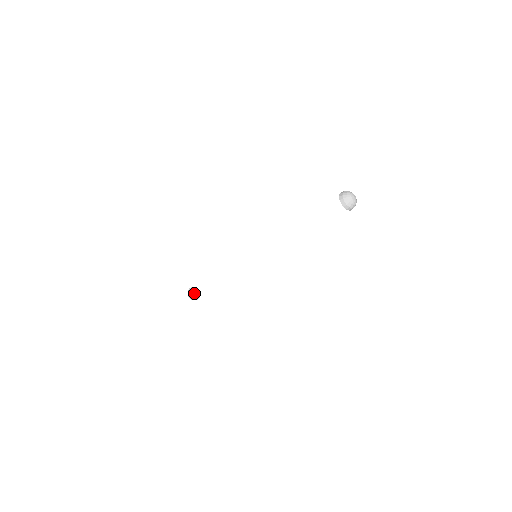
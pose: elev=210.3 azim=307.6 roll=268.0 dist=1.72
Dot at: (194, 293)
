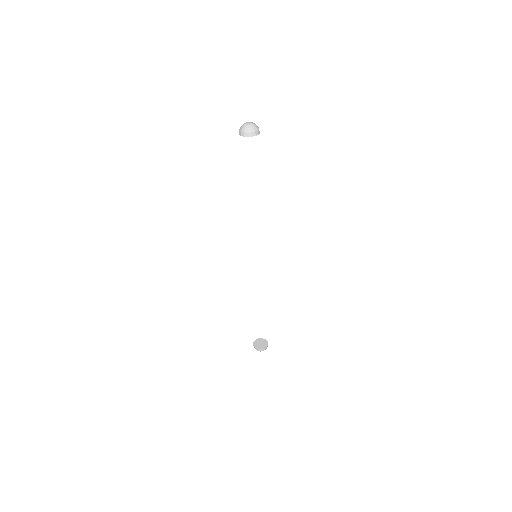
Dot at: (260, 344)
